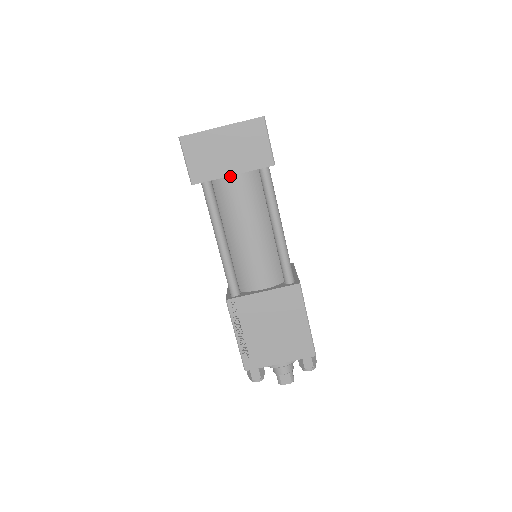
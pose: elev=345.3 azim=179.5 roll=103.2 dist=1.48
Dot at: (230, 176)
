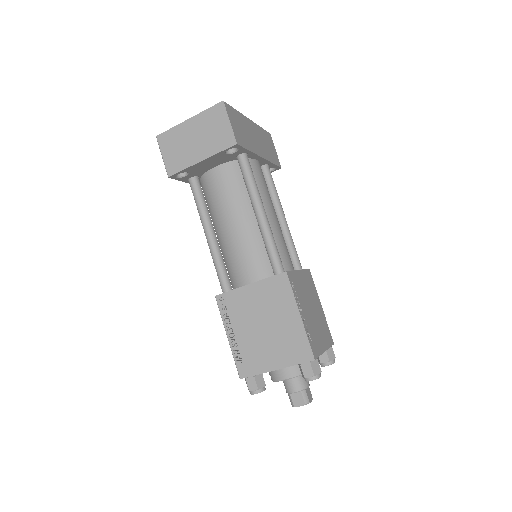
Dot at: (212, 170)
